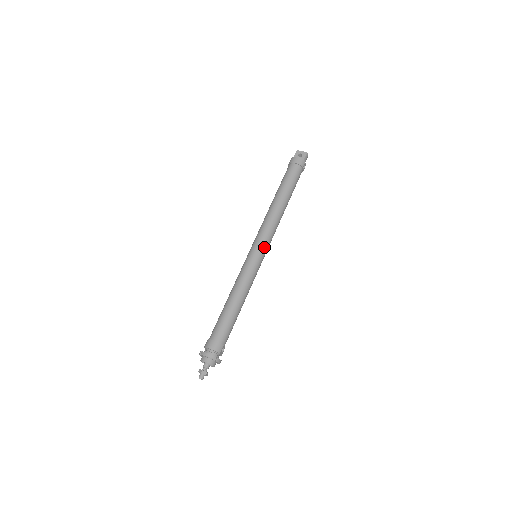
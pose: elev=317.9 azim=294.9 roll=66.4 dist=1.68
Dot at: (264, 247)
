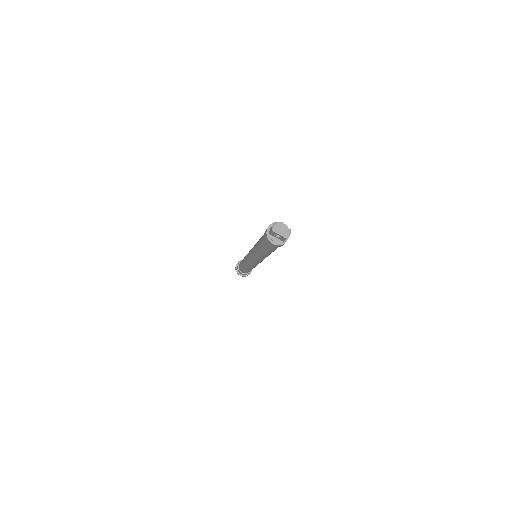
Dot at: occluded
